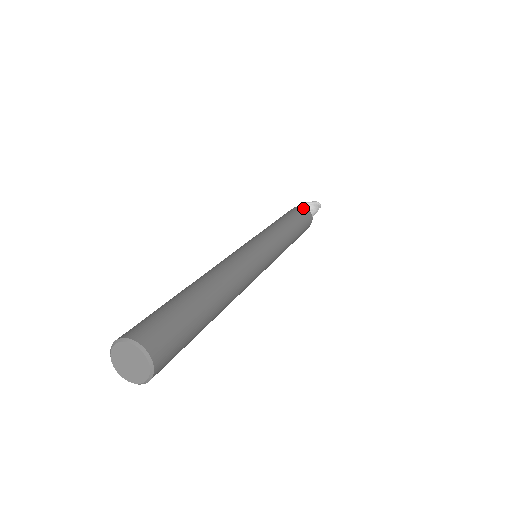
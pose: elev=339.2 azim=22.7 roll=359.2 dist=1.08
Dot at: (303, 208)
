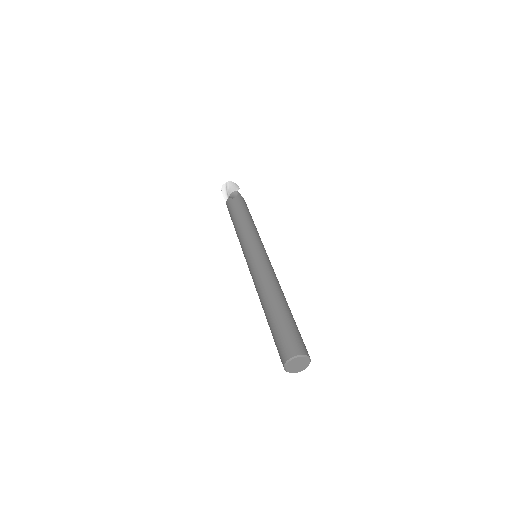
Dot at: occluded
